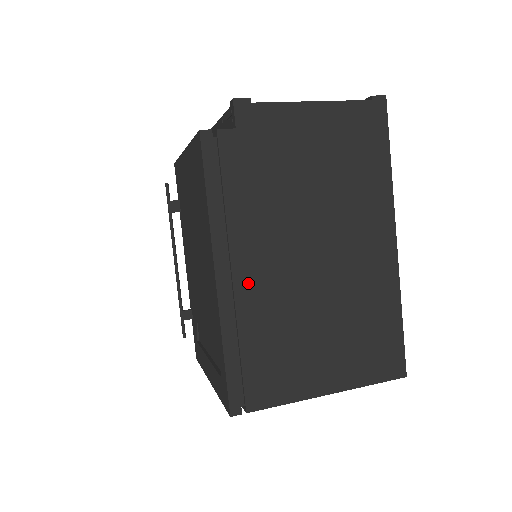
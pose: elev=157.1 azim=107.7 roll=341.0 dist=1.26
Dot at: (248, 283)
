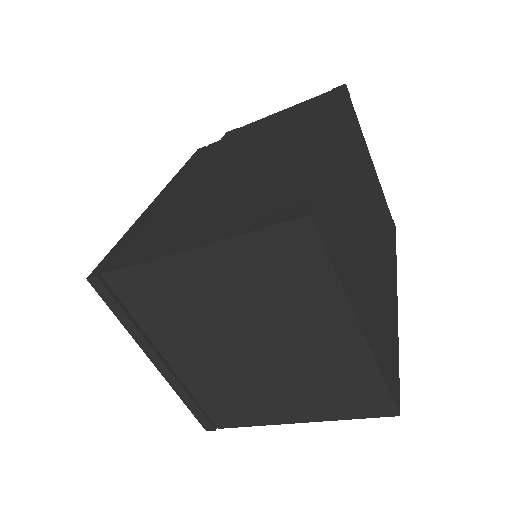
Dot at: (175, 195)
